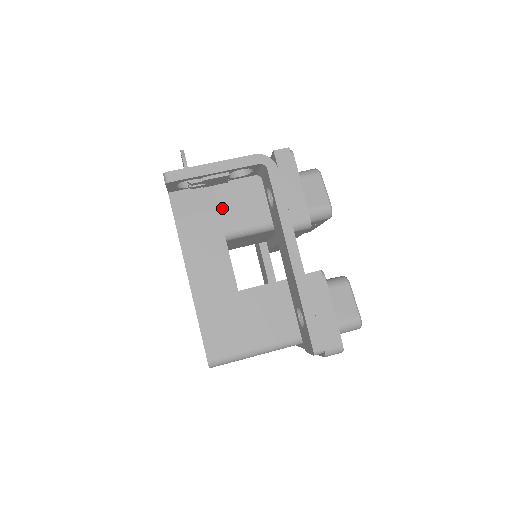
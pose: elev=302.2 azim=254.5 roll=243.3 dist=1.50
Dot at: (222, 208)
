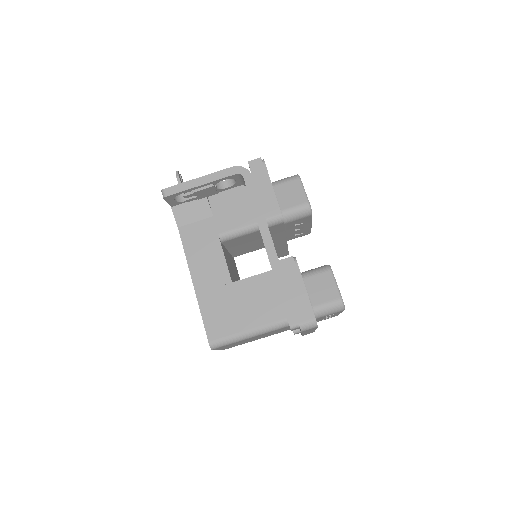
Dot at: (216, 215)
